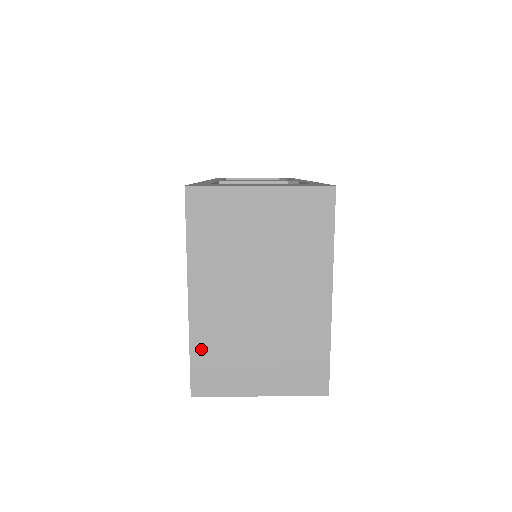
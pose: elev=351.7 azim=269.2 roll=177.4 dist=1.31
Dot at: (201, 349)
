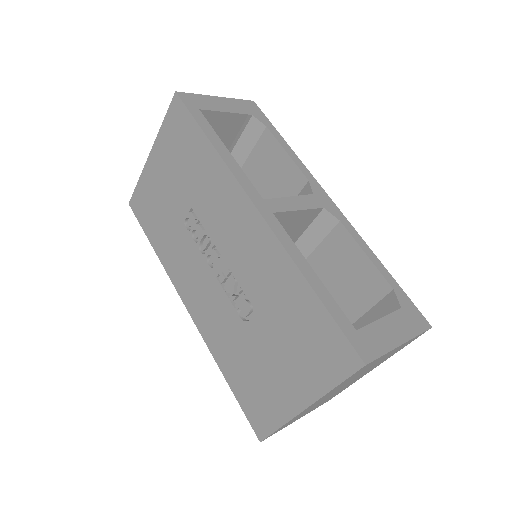
Dot at: (287, 423)
